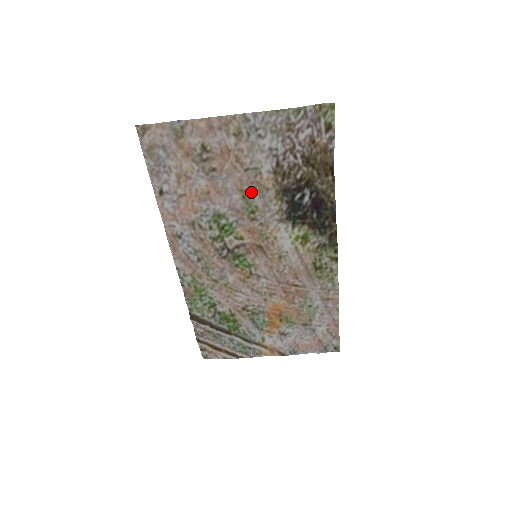
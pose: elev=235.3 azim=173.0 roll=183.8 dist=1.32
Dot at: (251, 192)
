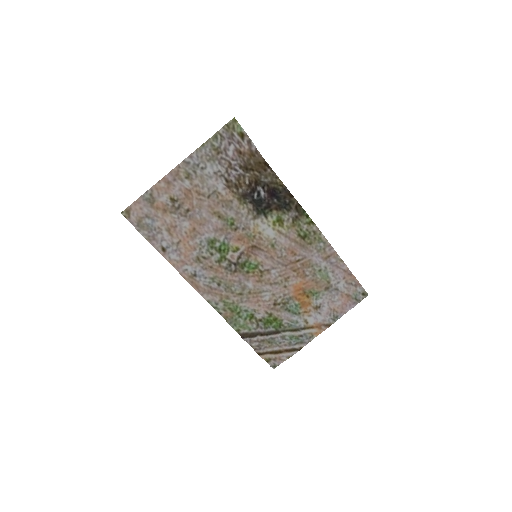
Dot at: (222, 210)
